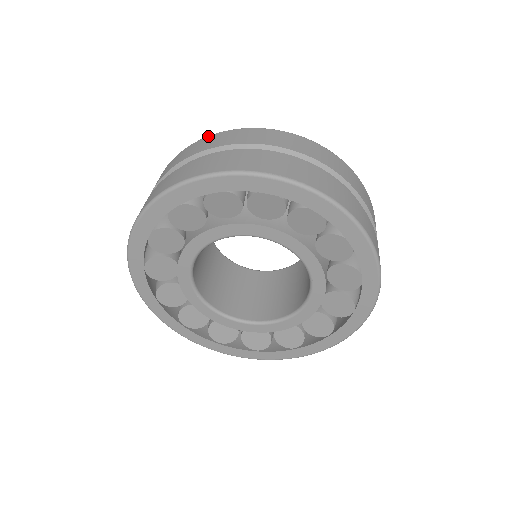
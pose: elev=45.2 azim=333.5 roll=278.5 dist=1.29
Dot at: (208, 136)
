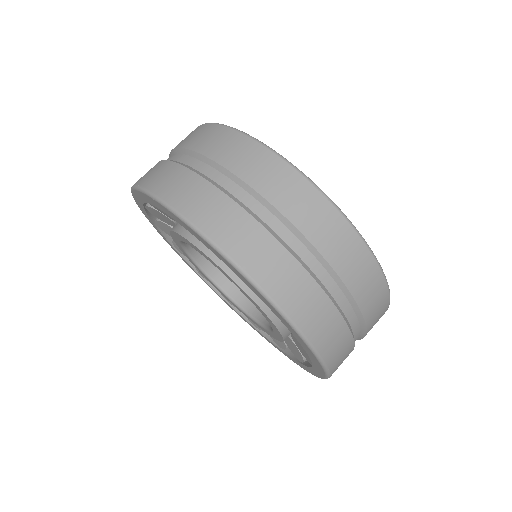
Dot at: occluded
